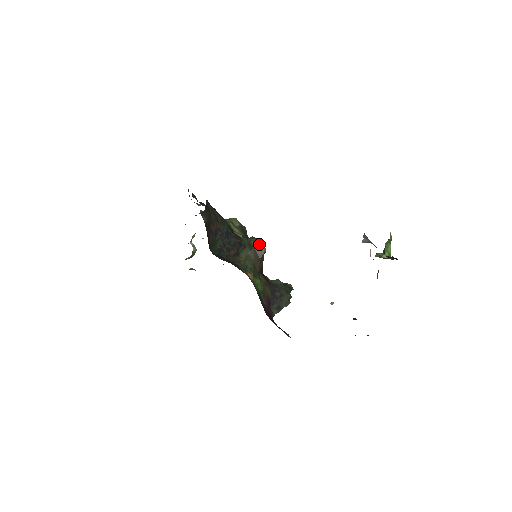
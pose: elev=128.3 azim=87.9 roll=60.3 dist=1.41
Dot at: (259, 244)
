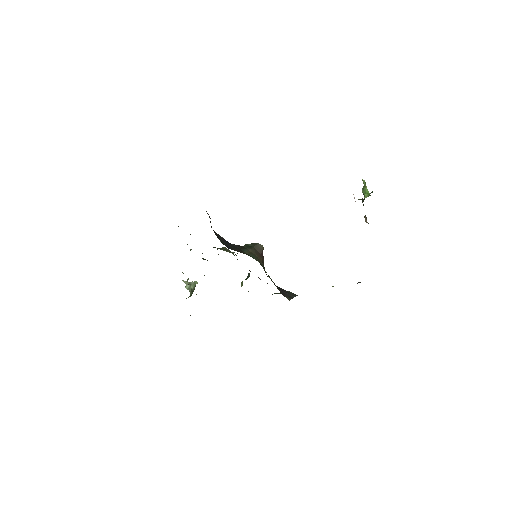
Dot at: (256, 243)
